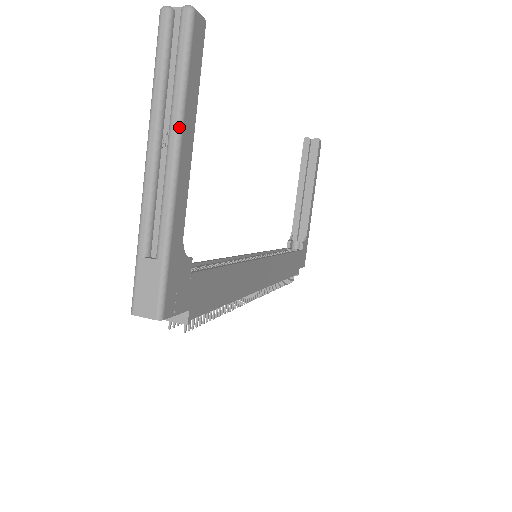
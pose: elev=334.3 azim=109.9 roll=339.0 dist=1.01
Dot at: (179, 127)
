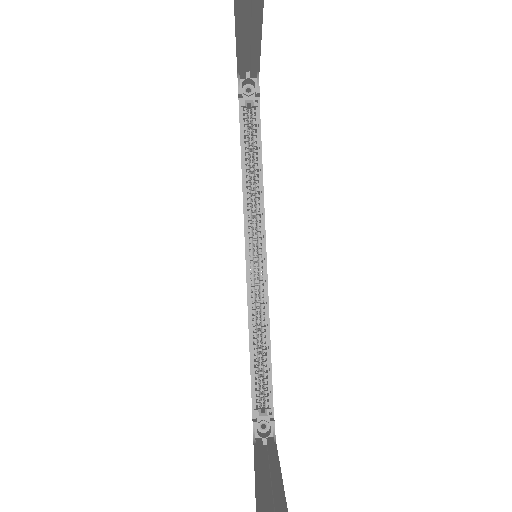
Dot at: occluded
